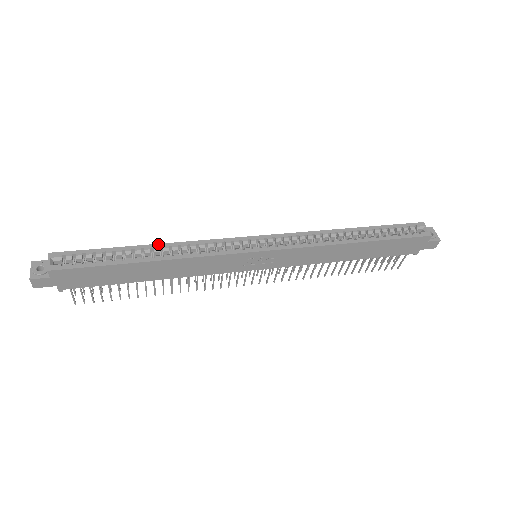
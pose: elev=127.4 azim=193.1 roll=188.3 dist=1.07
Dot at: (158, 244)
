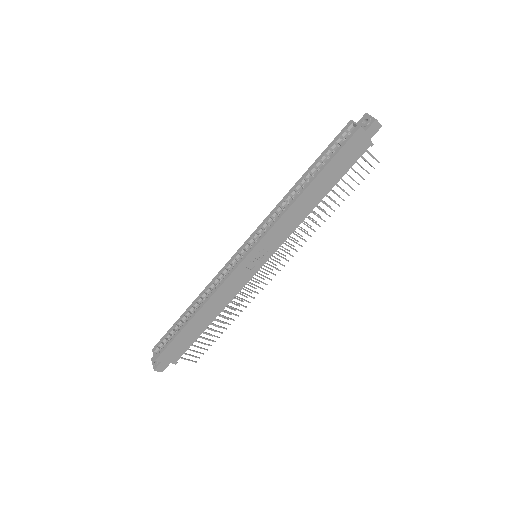
Dot at: (195, 300)
